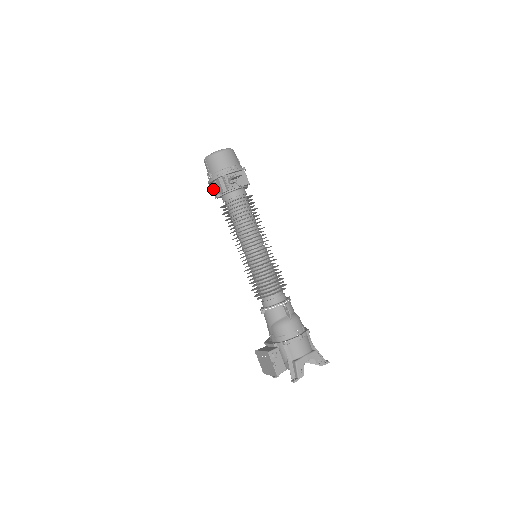
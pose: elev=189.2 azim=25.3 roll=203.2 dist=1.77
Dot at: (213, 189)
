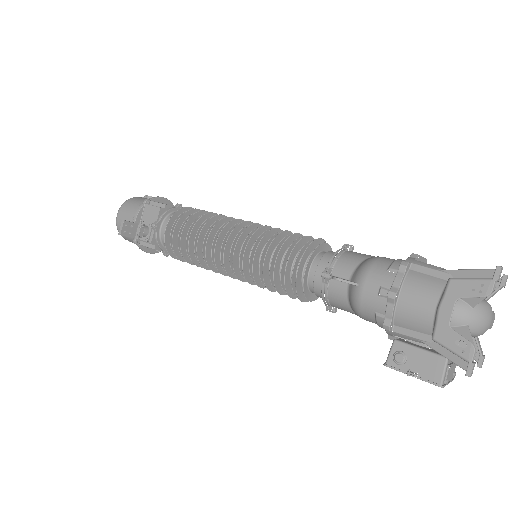
Dot at: occluded
